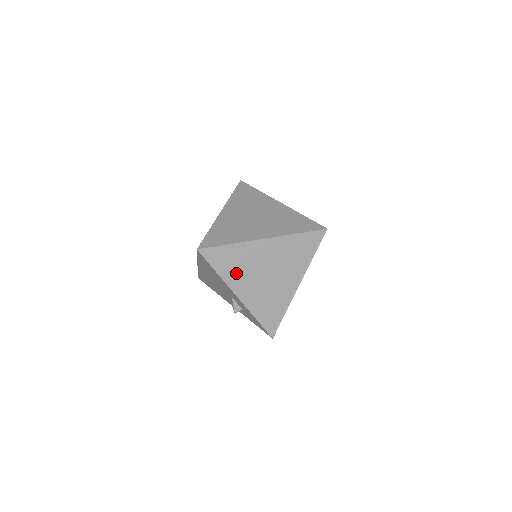
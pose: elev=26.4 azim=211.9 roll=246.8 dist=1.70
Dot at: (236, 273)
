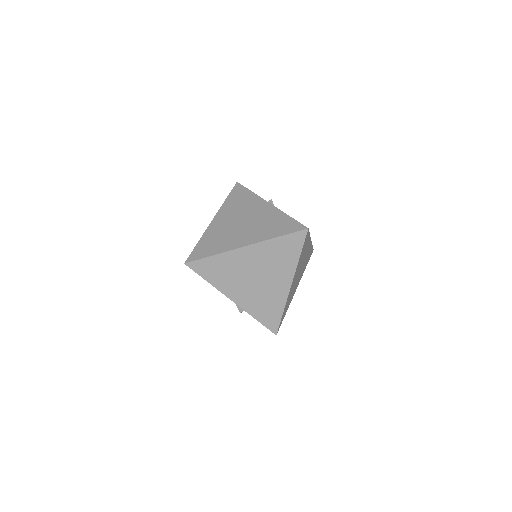
Dot at: (226, 280)
